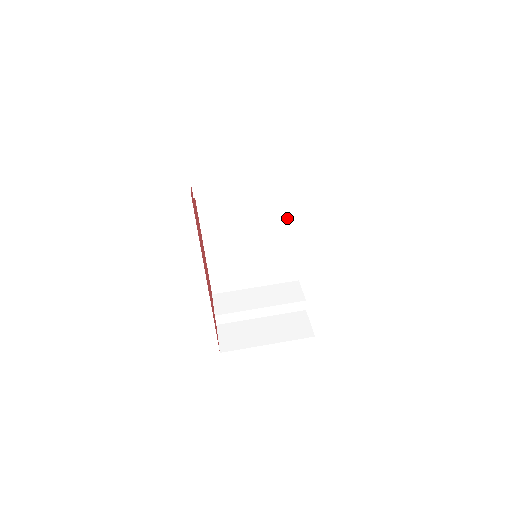
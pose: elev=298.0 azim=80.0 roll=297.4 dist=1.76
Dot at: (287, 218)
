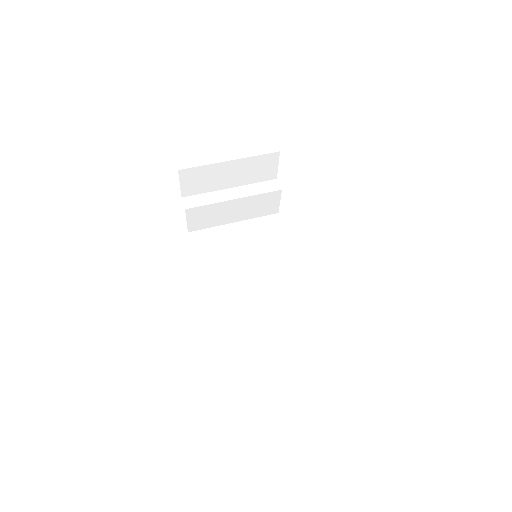
Dot at: (286, 255)
